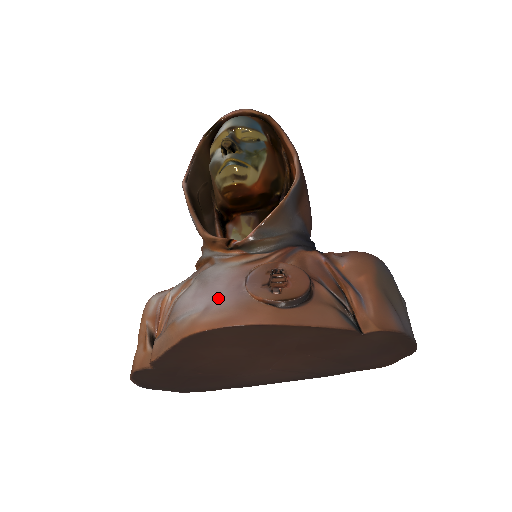
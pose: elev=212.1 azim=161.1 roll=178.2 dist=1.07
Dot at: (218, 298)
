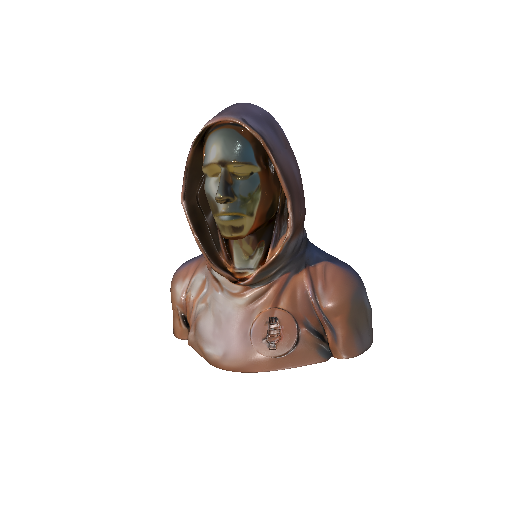
Dot at: (232, 347)
